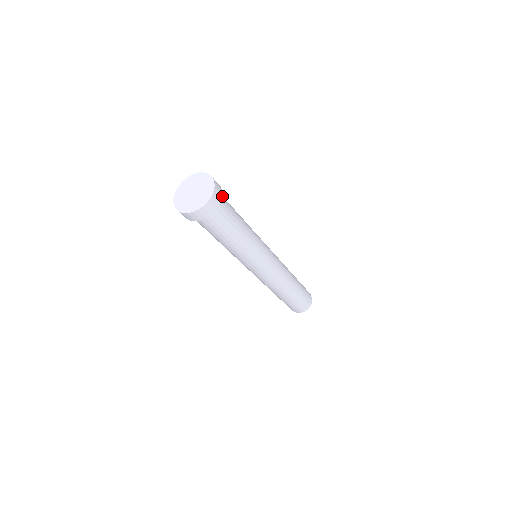
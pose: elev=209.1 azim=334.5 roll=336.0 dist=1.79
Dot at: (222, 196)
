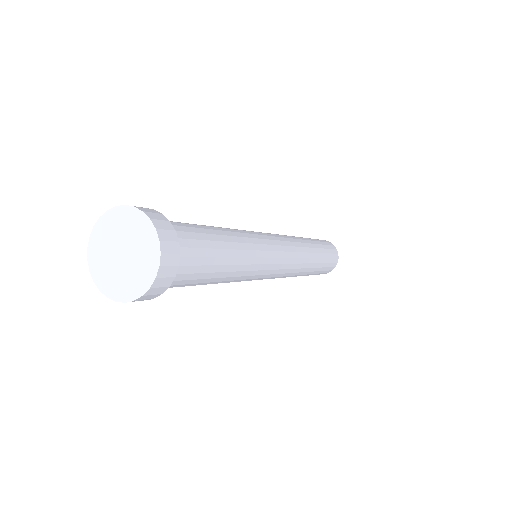
Dot at: (184, 269)
